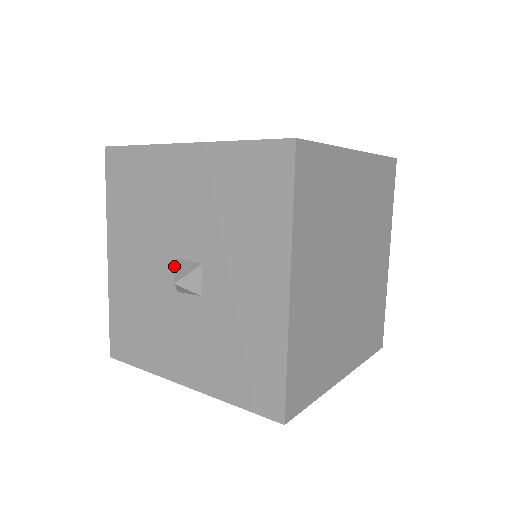
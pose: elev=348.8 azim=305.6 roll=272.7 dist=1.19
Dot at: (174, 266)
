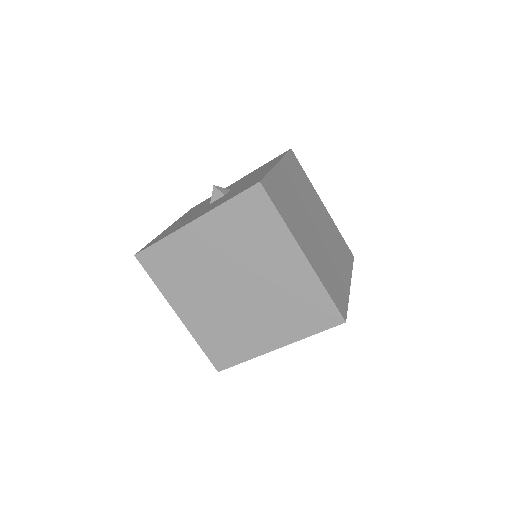
Dot at: occluded
